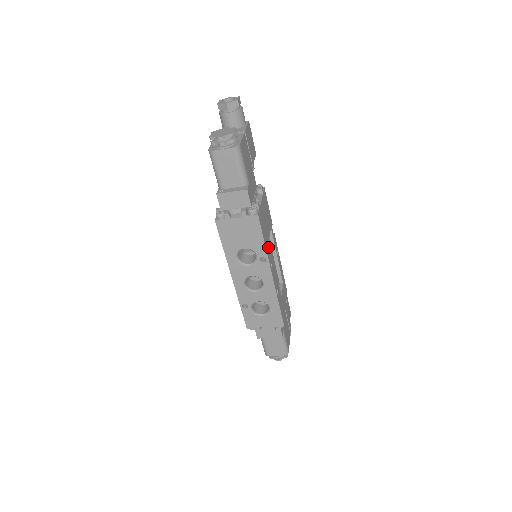
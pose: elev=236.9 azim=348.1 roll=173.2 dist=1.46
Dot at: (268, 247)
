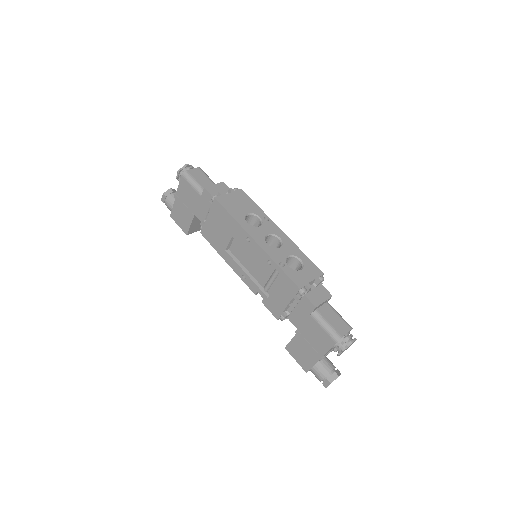
Dot at: occluded
